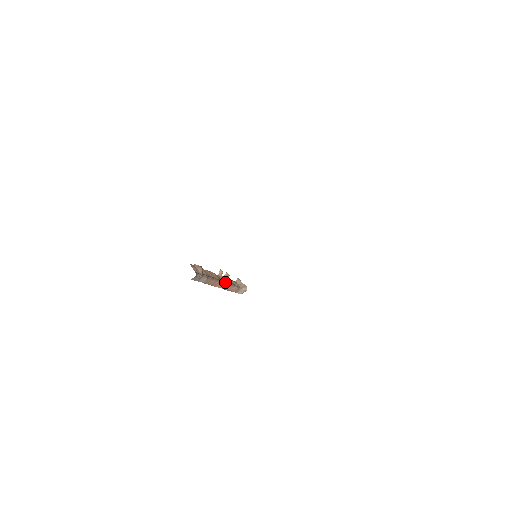
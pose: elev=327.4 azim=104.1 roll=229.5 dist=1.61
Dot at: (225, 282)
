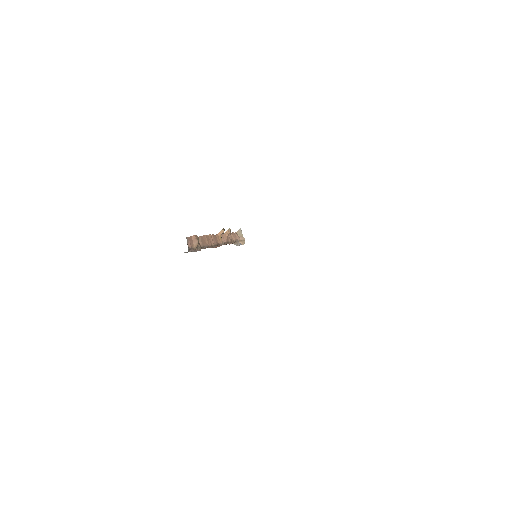
Dot at: (221, 244)
